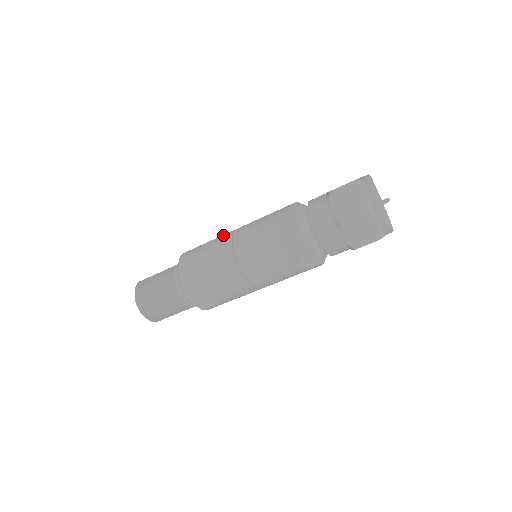
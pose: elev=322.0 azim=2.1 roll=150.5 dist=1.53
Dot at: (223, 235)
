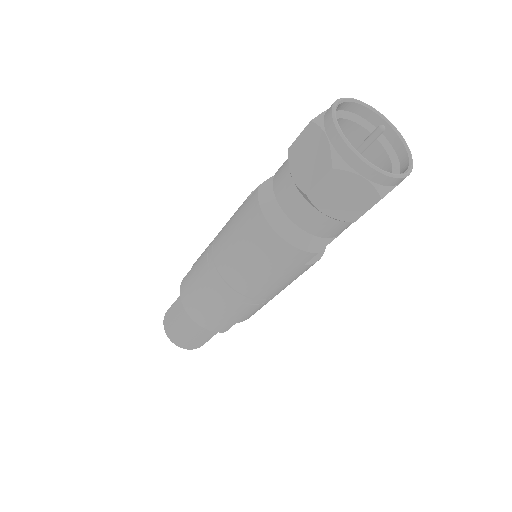
Dot at: (208, 276)
